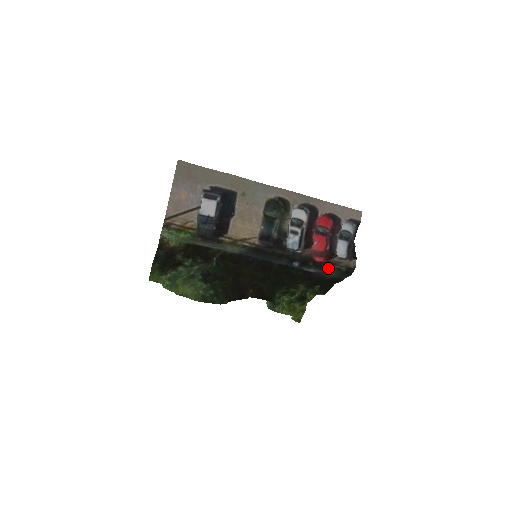
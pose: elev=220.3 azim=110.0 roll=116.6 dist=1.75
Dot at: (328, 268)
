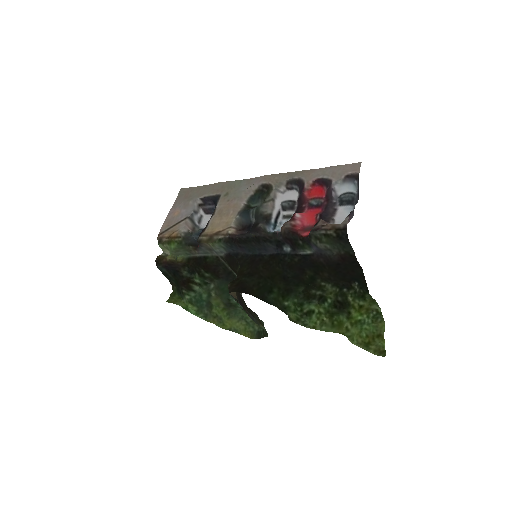
Dot at: (314, 238)
